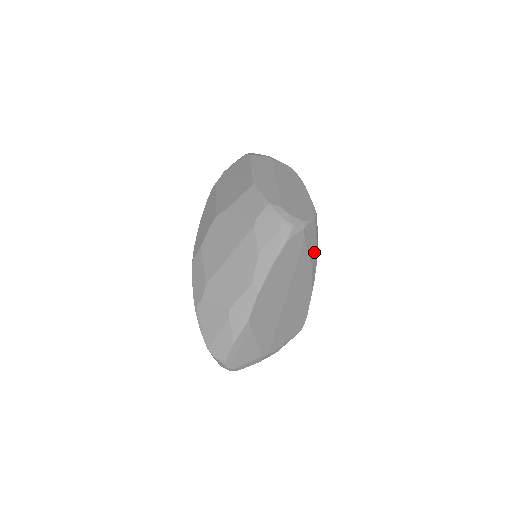
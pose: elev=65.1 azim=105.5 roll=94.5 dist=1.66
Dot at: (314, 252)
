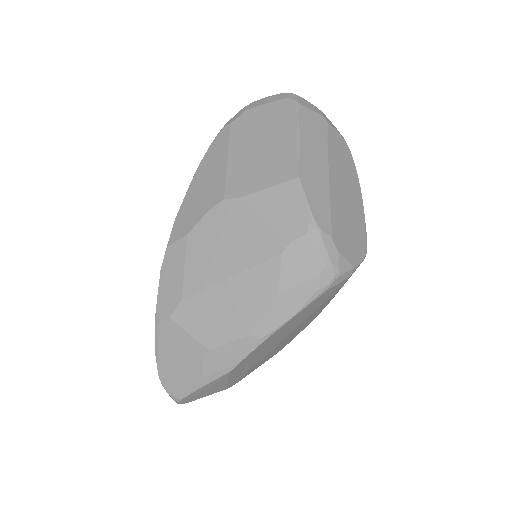
Dot at: occluded
